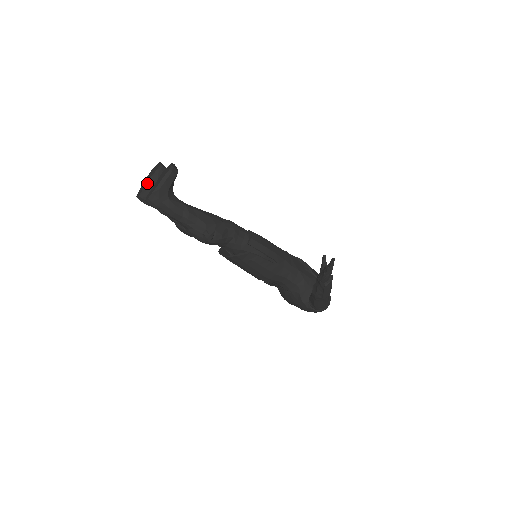
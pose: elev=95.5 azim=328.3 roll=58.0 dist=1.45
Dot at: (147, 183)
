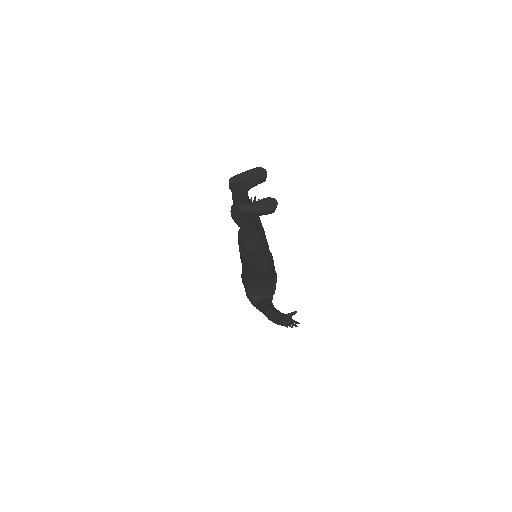
Dot at: (246, 180)
